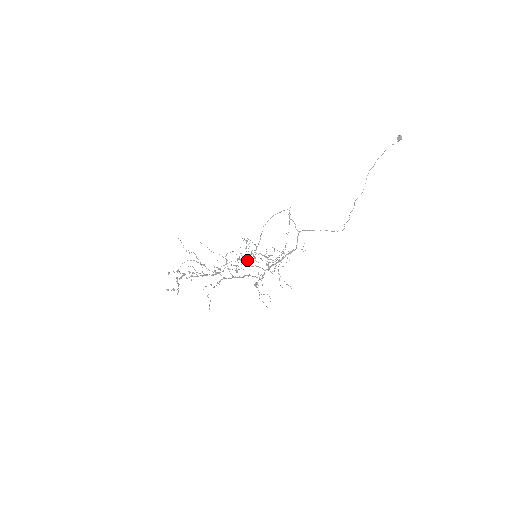
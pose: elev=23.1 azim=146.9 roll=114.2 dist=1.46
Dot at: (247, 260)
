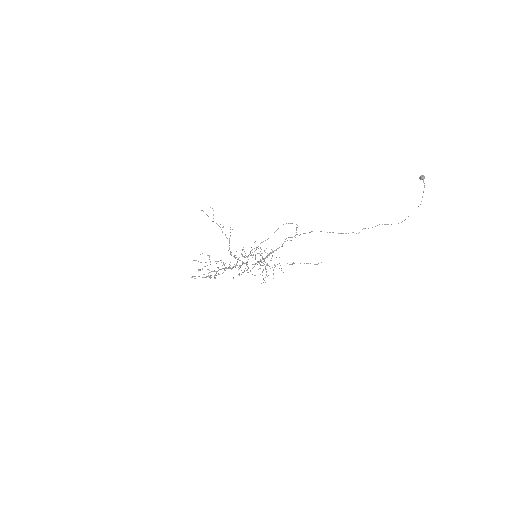
Dot at: occluded
